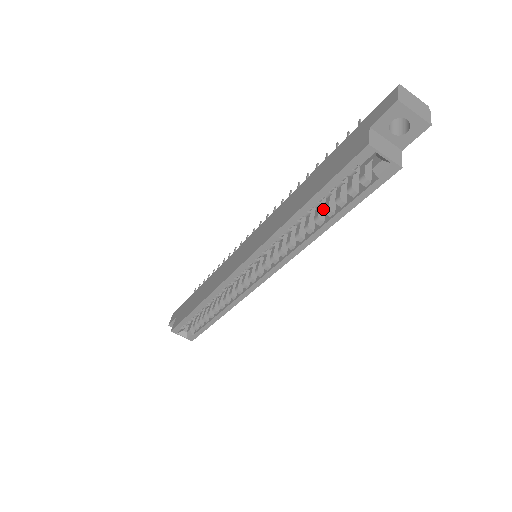
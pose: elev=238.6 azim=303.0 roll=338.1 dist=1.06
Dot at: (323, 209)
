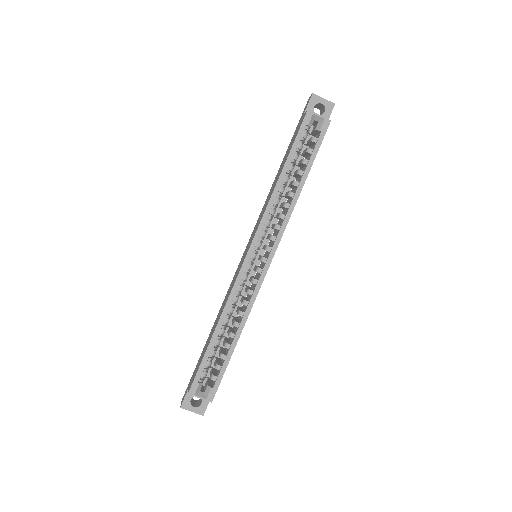
Dot at: occluded
